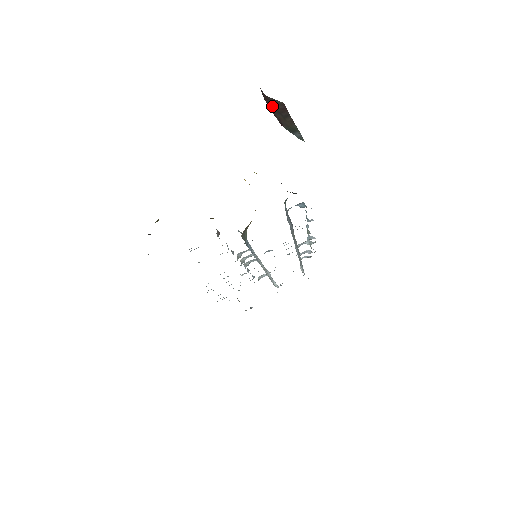
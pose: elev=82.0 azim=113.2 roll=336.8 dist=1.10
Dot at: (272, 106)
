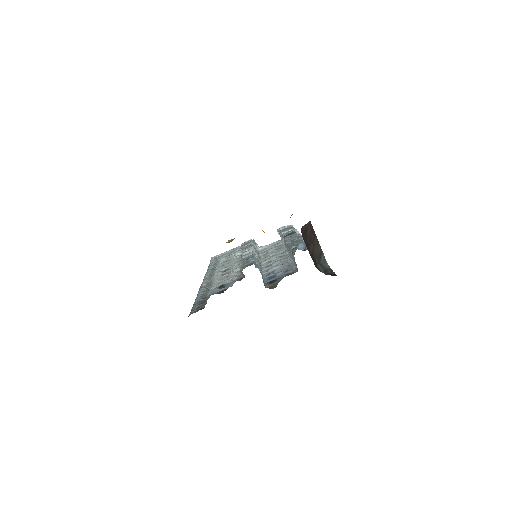
Dot at: (307, 239)
